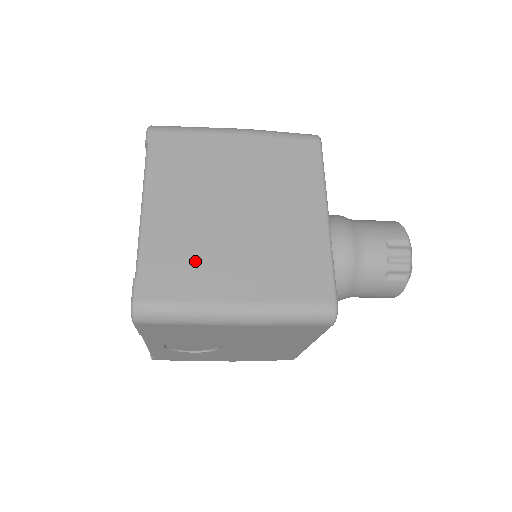
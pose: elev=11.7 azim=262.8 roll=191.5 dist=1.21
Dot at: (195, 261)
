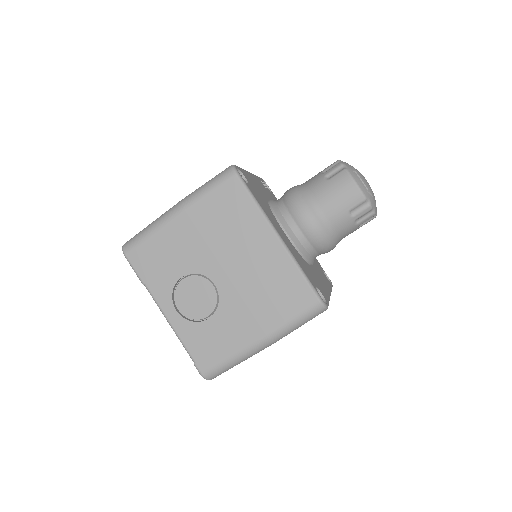
Dot at: occluded
